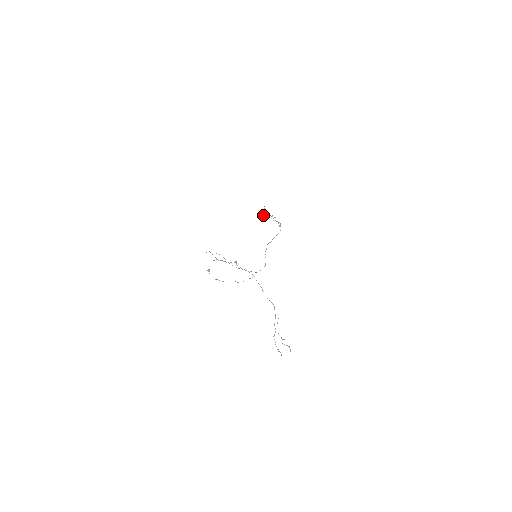
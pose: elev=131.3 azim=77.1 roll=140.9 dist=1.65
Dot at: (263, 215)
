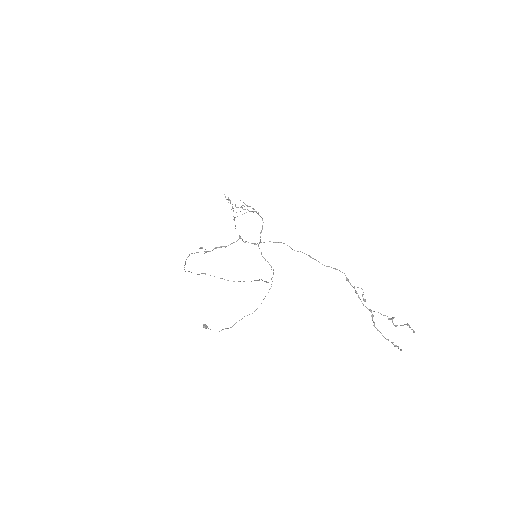
Dot at: occluded
